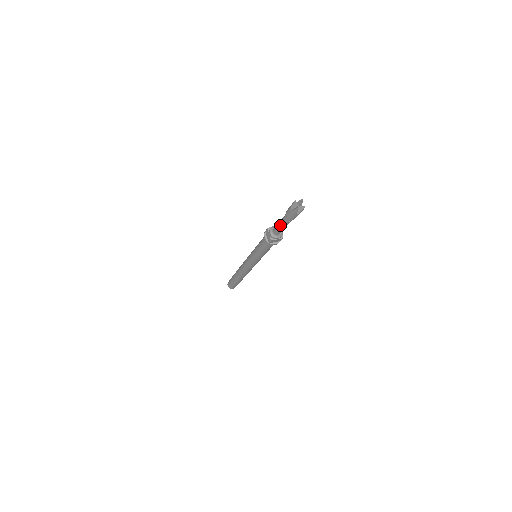
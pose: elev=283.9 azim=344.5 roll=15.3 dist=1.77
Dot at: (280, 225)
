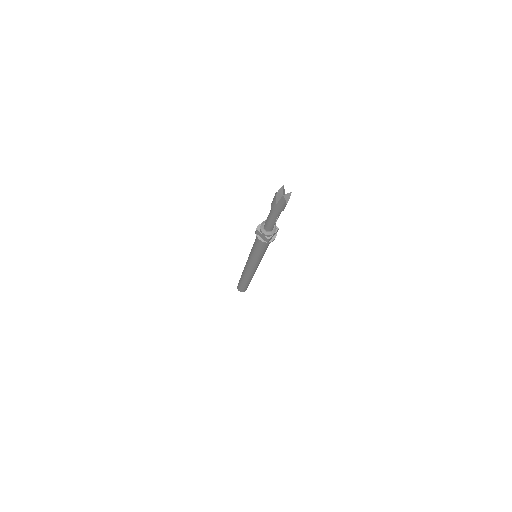
Dot at: (271, 222)
